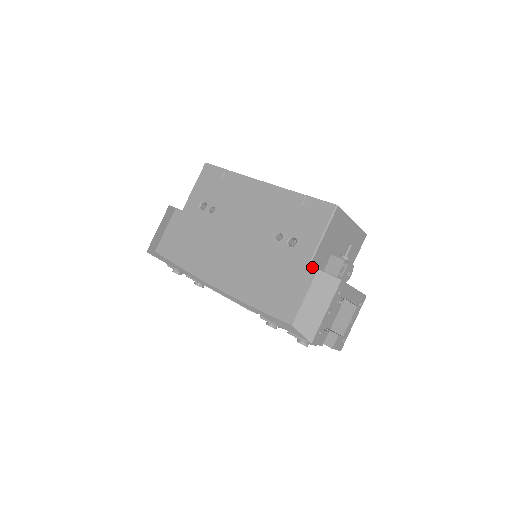
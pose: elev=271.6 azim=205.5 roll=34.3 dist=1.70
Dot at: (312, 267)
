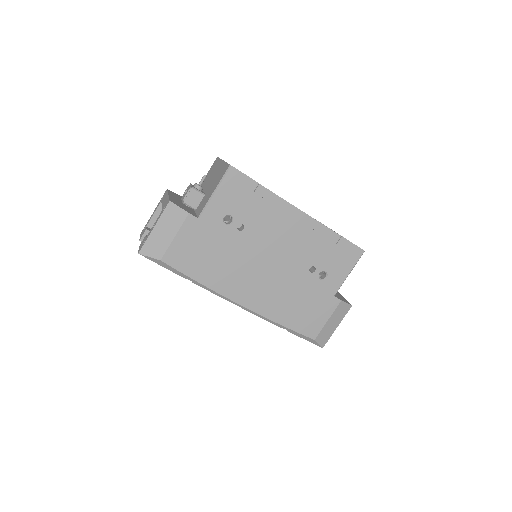
Dot at: (337, 298)
